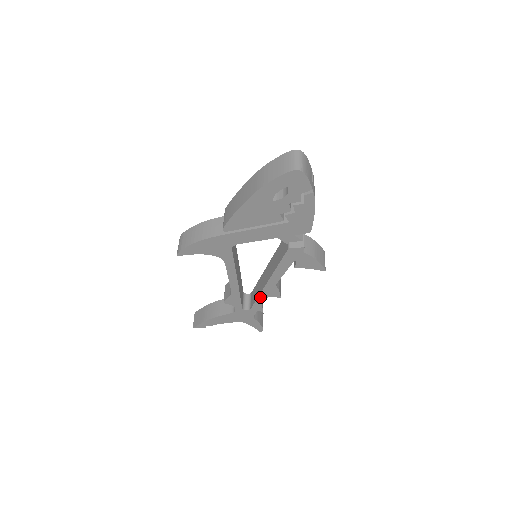
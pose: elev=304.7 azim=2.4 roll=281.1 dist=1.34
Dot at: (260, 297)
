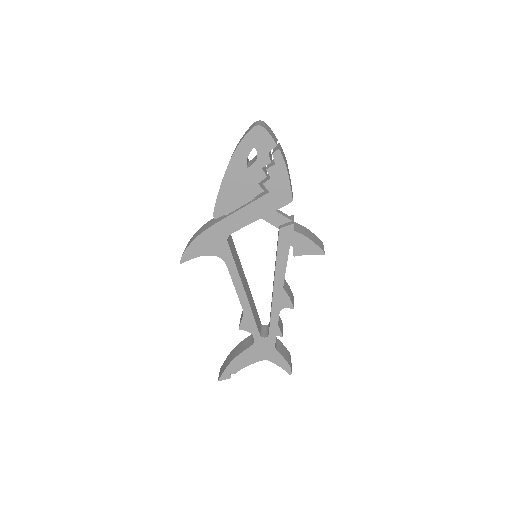
Dot at: (273, 312)
